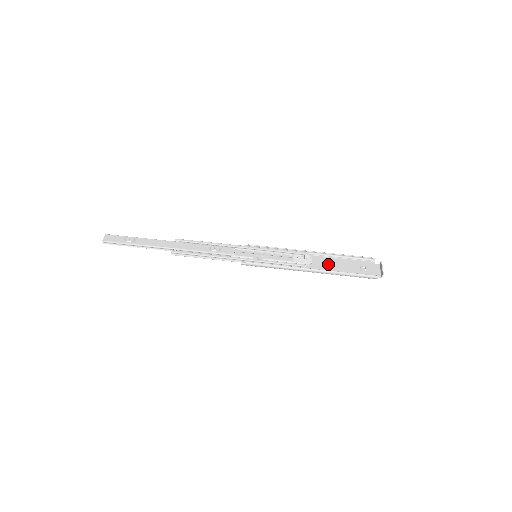
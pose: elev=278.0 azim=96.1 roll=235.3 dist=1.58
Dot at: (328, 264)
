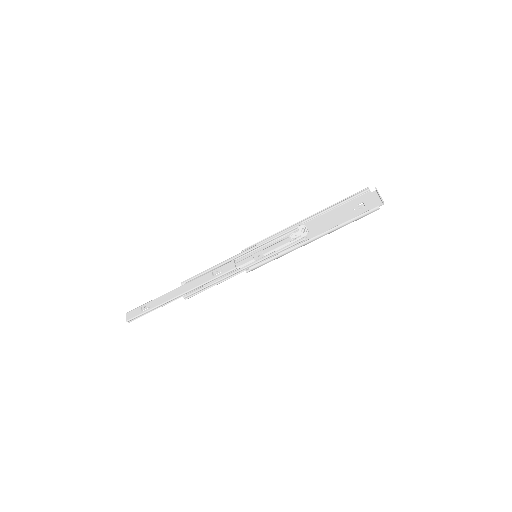
Dot at: (325, 222)
